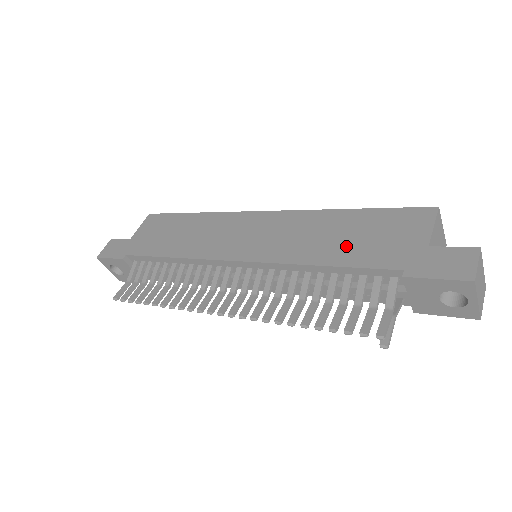
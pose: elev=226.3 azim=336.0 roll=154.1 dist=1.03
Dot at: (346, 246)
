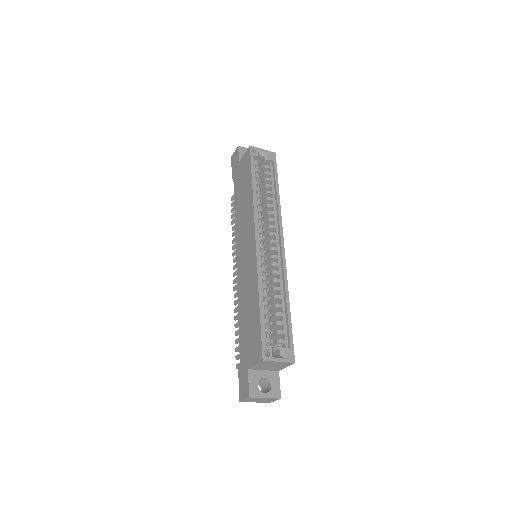
Dot at: (245, 321)
